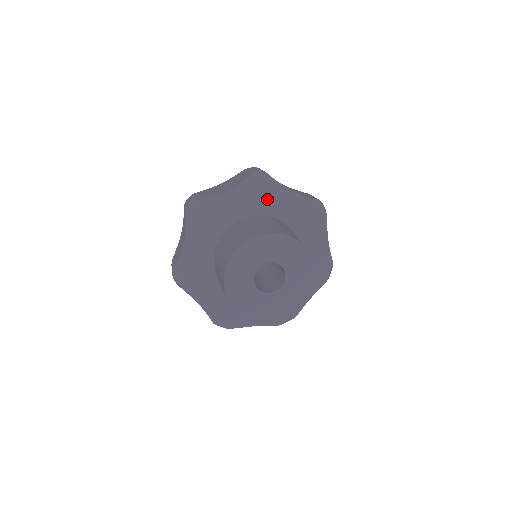
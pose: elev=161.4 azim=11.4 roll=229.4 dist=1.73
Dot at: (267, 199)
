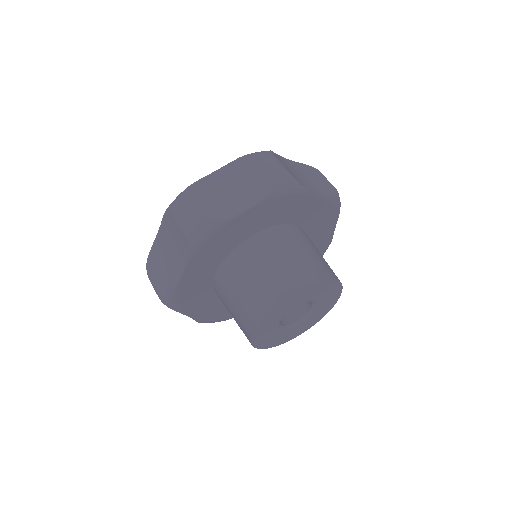
Dot at: (288, 208)
